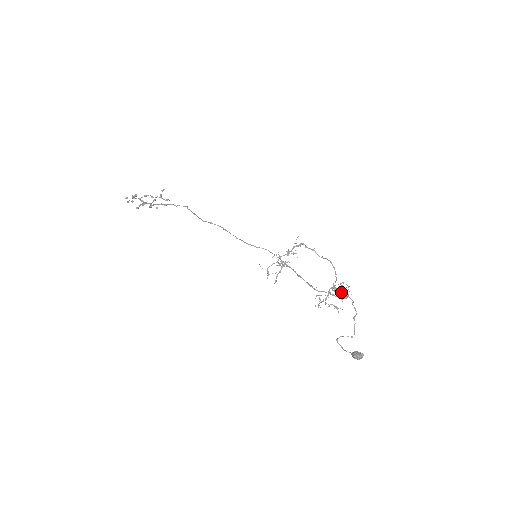
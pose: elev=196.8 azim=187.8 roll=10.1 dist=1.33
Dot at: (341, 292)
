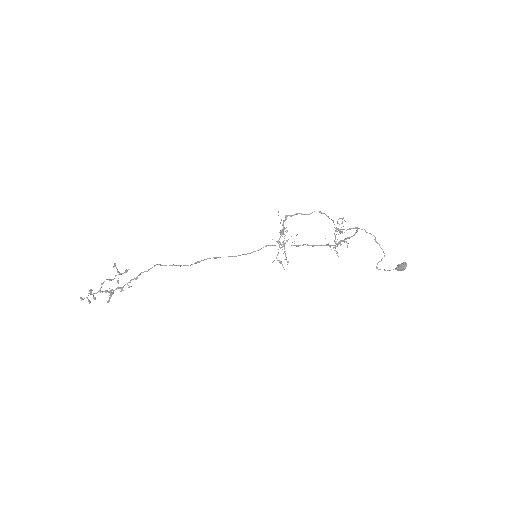
Dot at: (348, 229)
